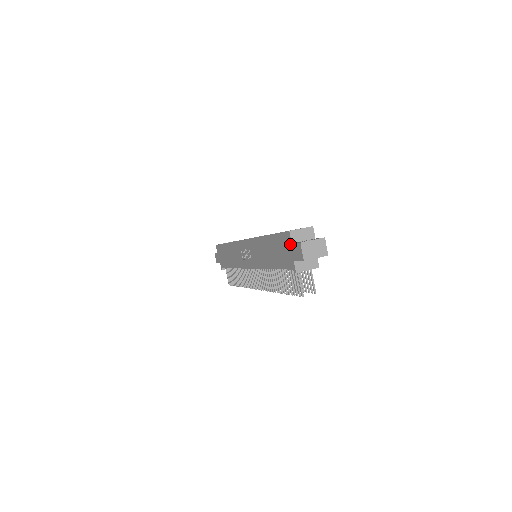
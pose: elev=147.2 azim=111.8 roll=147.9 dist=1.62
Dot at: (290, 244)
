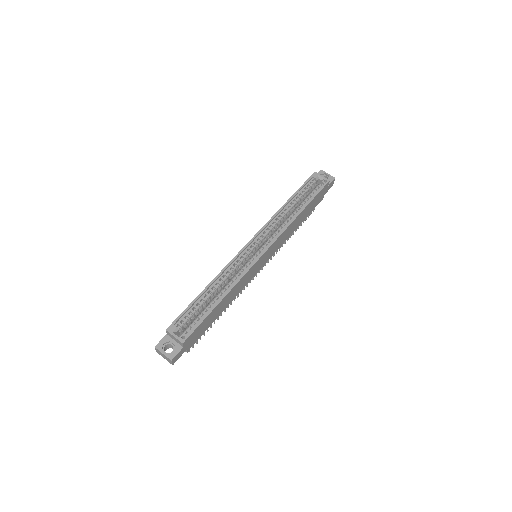
Dot at: occluded
